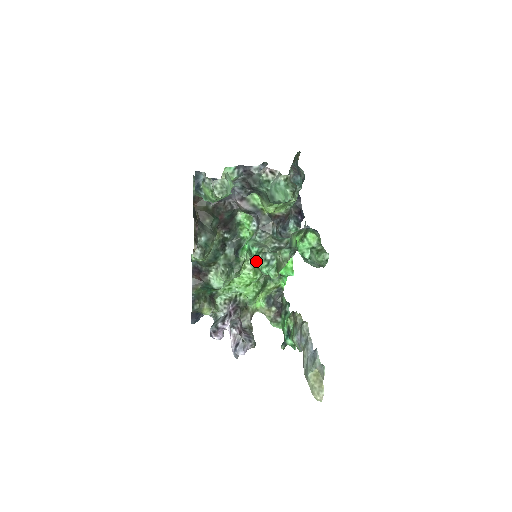
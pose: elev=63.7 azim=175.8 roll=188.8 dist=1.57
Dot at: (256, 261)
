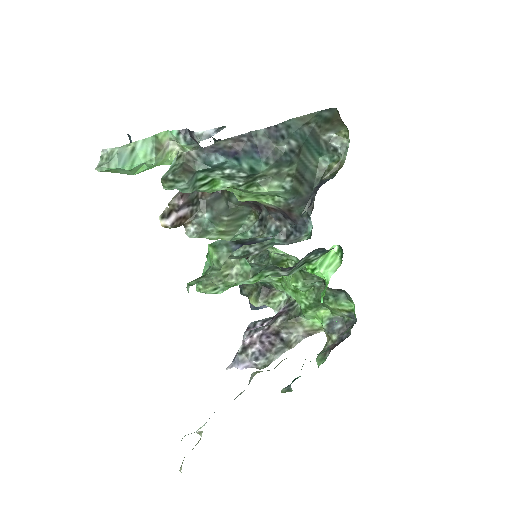
Dot at: (206, 262)
